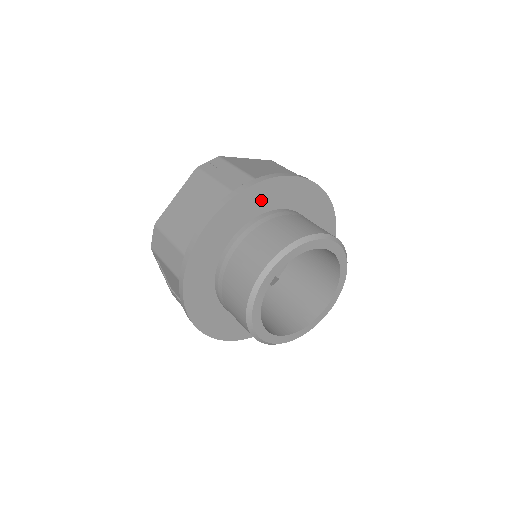
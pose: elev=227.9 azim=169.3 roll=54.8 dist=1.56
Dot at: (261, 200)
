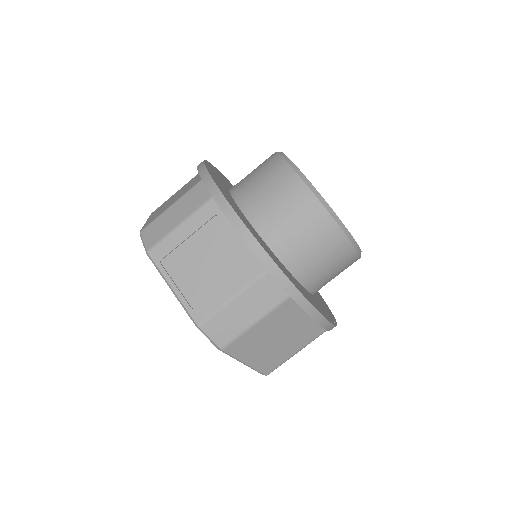
Dot at: occluded
